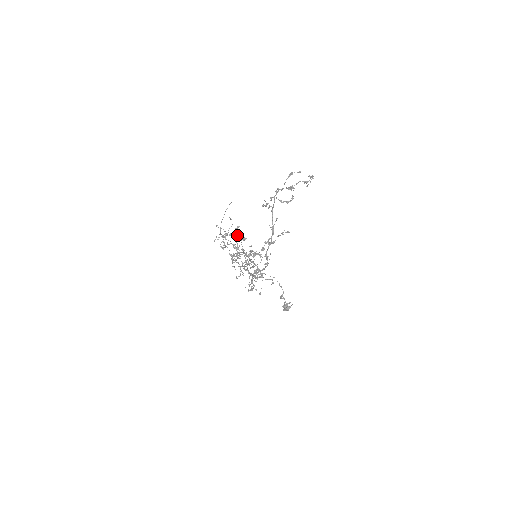
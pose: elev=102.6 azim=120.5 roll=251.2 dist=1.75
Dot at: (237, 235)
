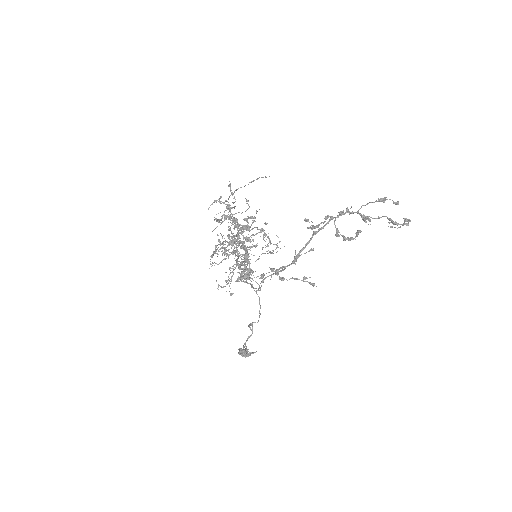
Dot at: (243, 226)
